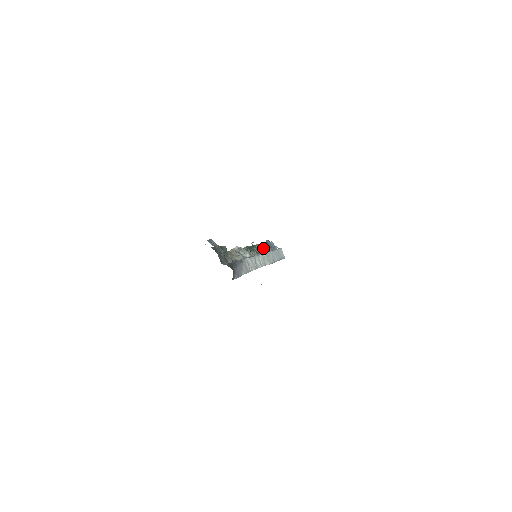
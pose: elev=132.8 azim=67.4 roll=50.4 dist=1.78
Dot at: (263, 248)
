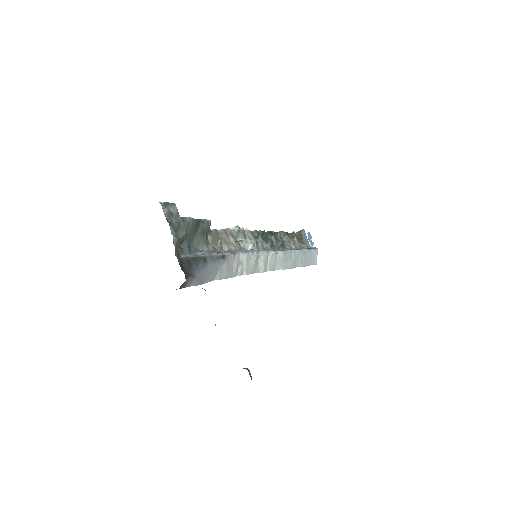
Dot at: (288, 240)
